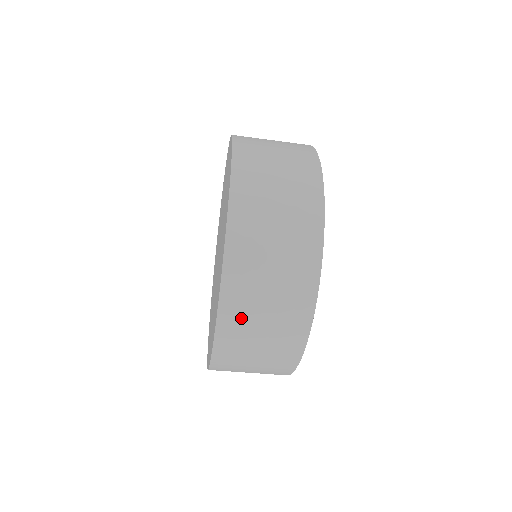
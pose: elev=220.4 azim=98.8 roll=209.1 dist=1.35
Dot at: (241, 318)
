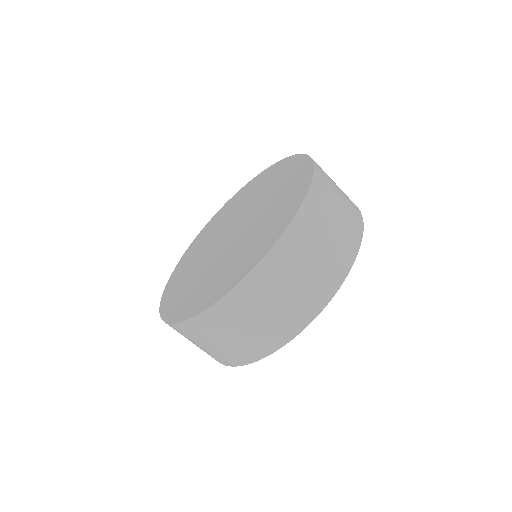
Dot at: (200, 332)
